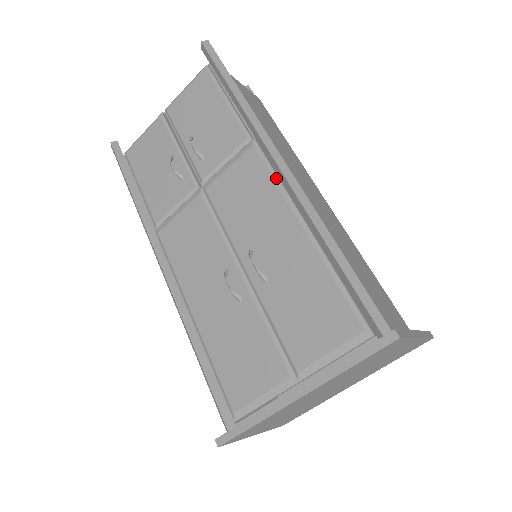
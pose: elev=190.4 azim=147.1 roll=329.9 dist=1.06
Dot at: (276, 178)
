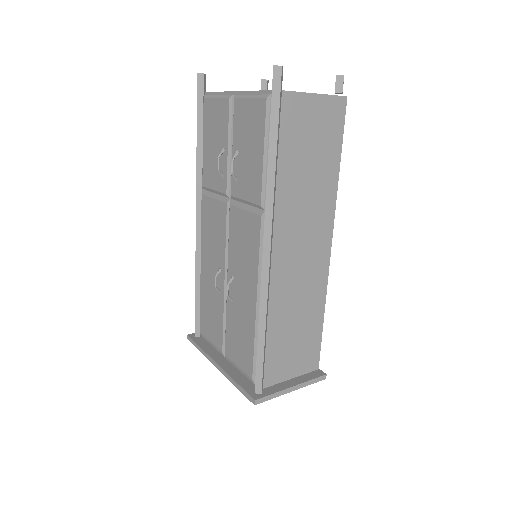
Dot at: (261, 256)
